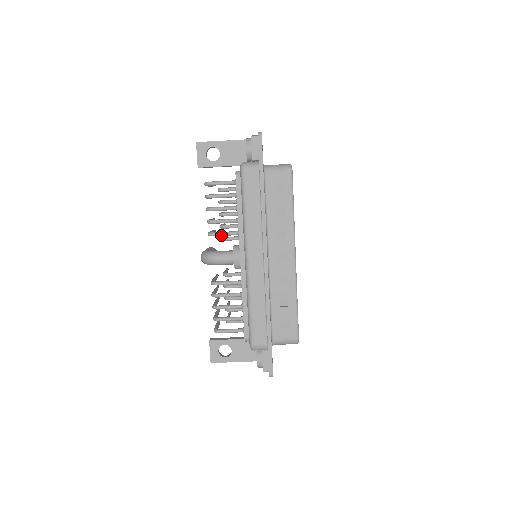
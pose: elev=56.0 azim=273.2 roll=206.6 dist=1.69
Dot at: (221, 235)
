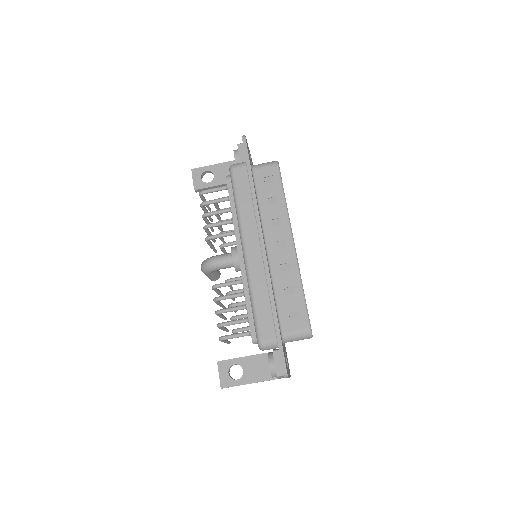
Dot at: (218, 237)
